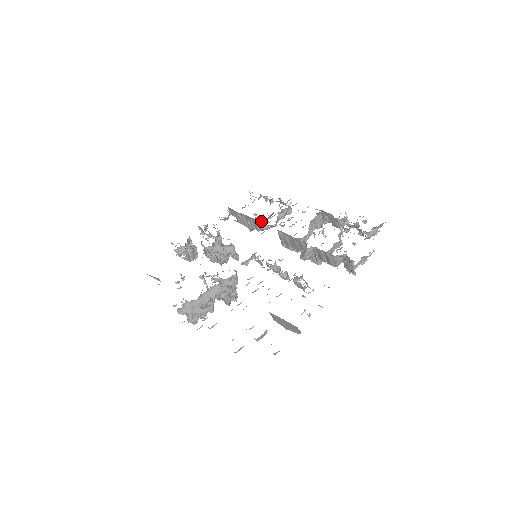
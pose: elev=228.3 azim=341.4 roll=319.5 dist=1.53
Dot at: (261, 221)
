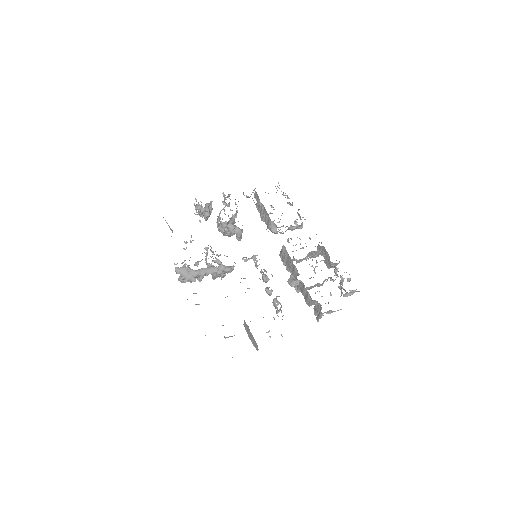
Dot at: (275, 225)
